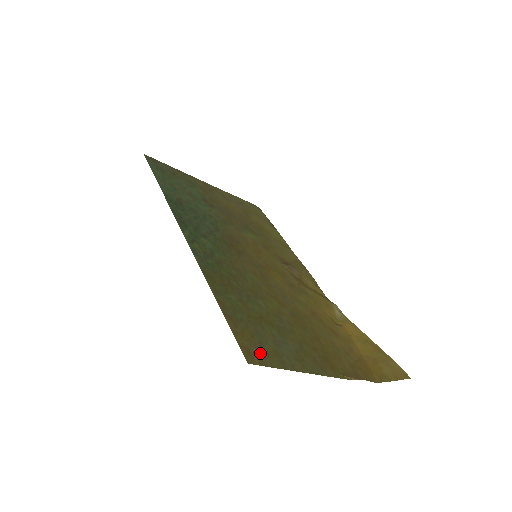
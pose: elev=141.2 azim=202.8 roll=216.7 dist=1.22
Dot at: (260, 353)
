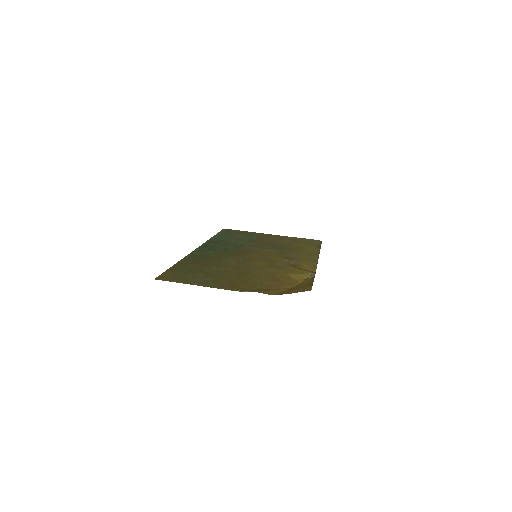
Dot at: (172, 278)
